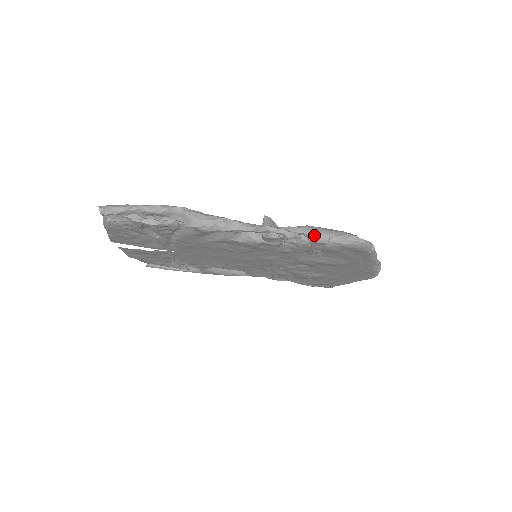
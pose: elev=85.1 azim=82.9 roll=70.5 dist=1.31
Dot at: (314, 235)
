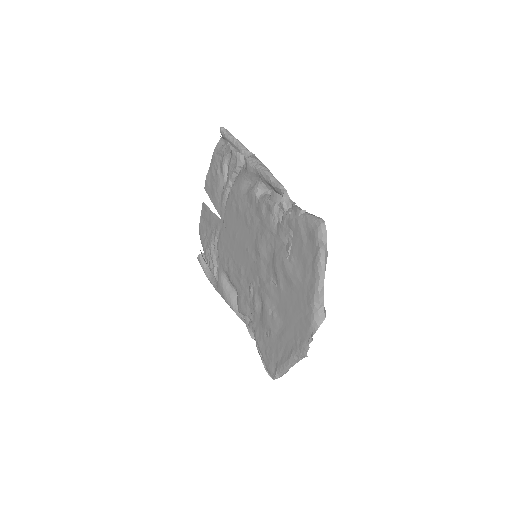
Dot at: (299, 209)
